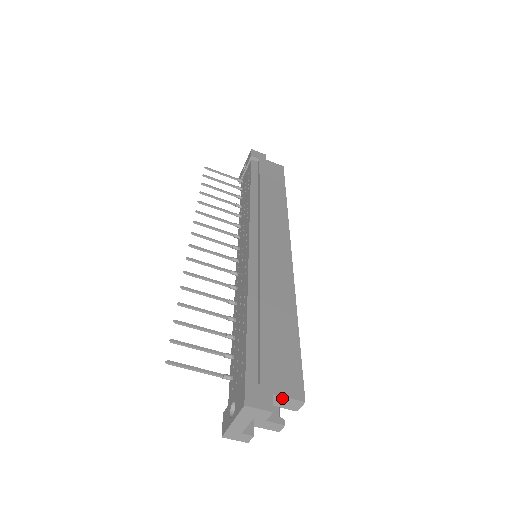
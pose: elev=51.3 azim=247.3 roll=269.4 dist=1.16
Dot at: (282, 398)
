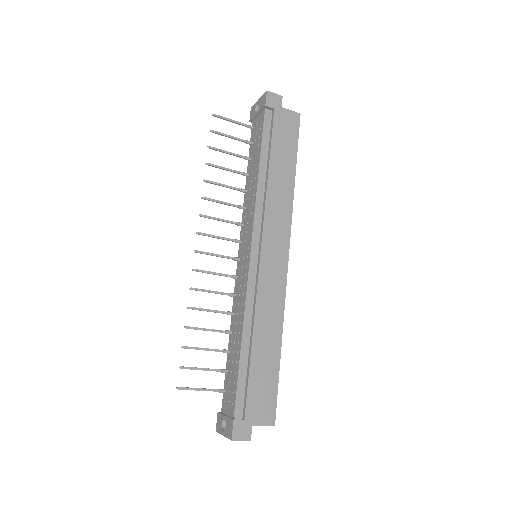
Dot at: (259, 425)
